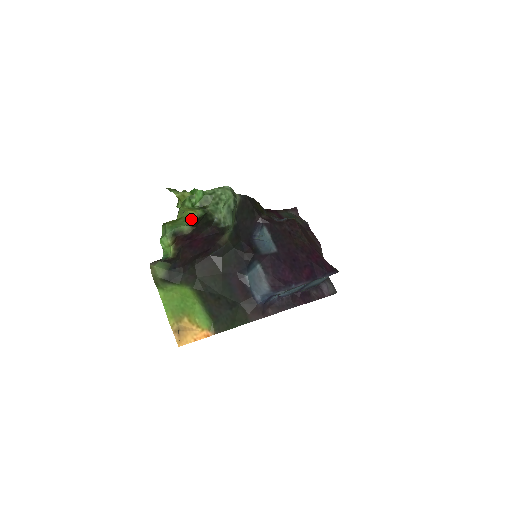
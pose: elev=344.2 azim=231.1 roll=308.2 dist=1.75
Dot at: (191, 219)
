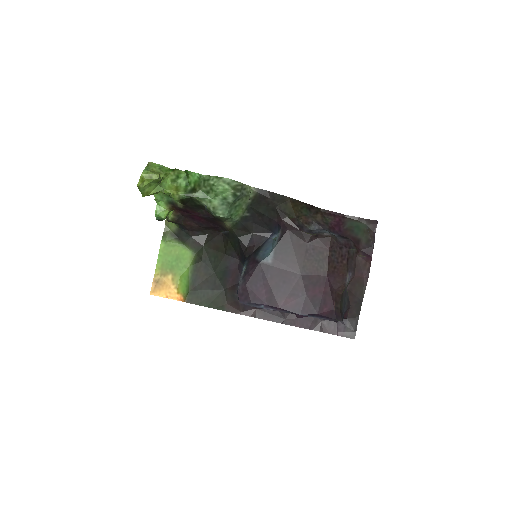
Dot at: (174, 198)
